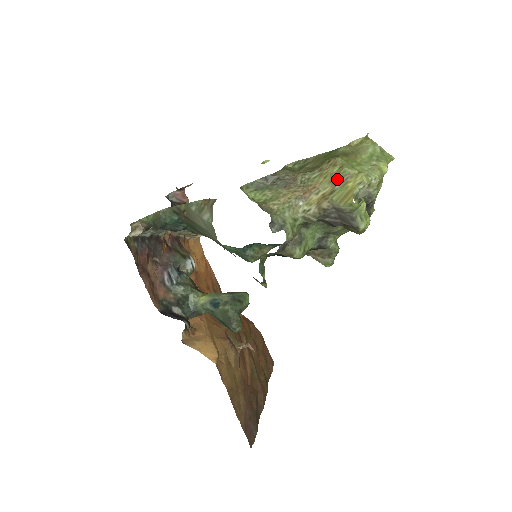
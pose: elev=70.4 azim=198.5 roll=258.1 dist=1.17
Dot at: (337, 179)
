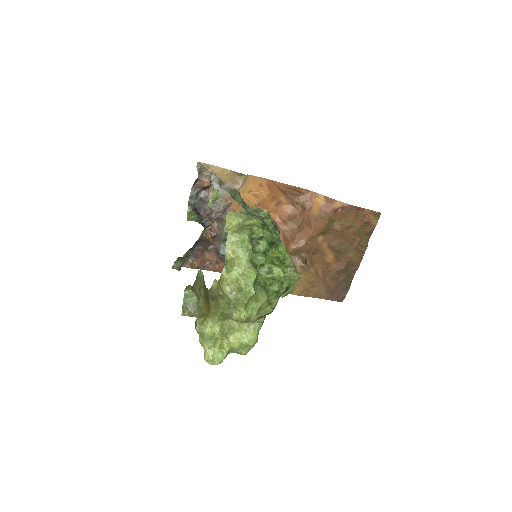
Dot at: occluded
